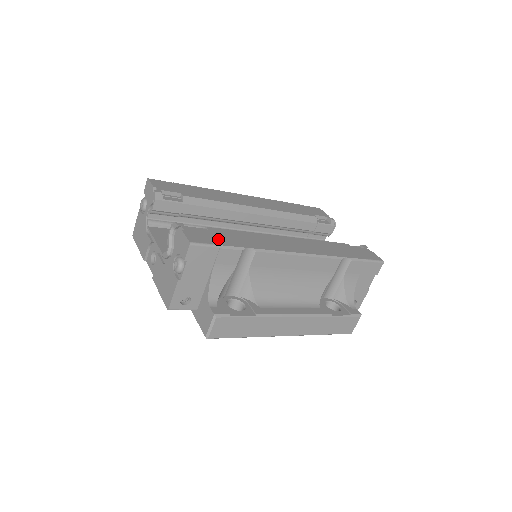
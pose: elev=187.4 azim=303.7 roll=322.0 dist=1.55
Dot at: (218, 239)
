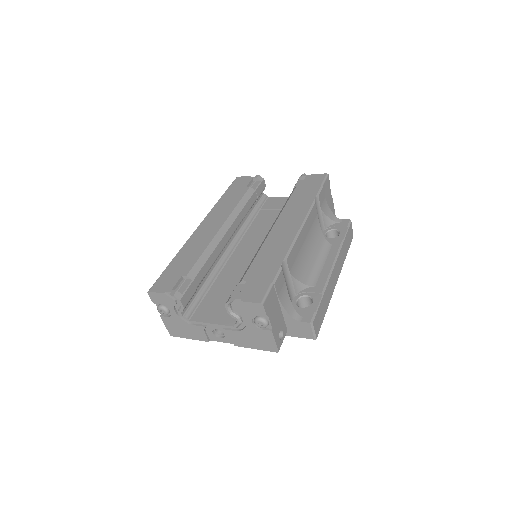
Dot at: (263, 280)
